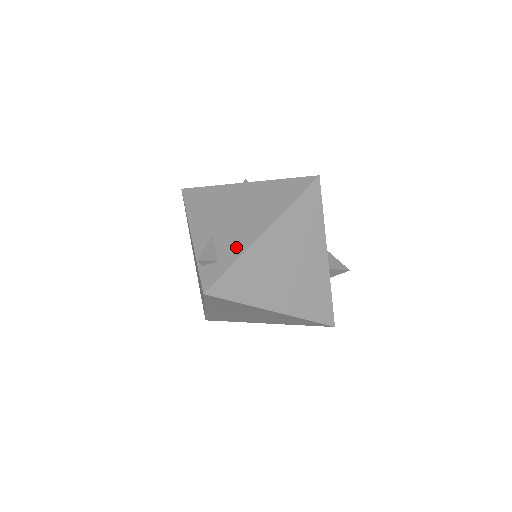
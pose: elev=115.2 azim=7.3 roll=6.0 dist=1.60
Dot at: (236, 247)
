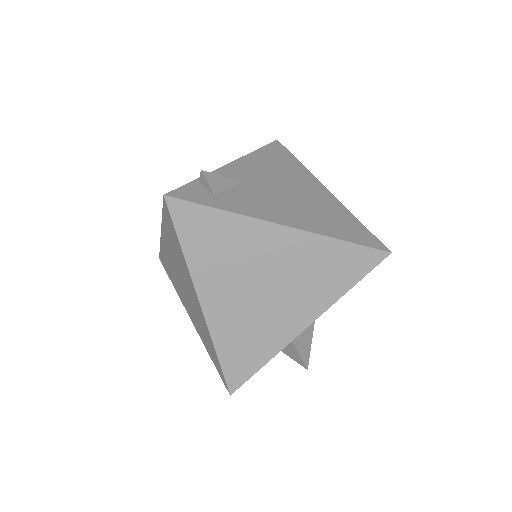
Dot at: (244, 205)
